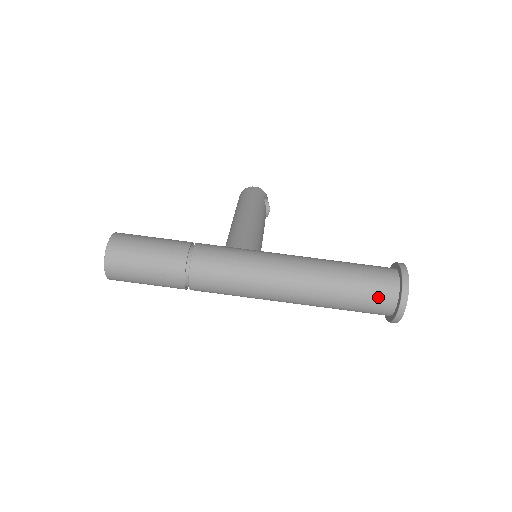
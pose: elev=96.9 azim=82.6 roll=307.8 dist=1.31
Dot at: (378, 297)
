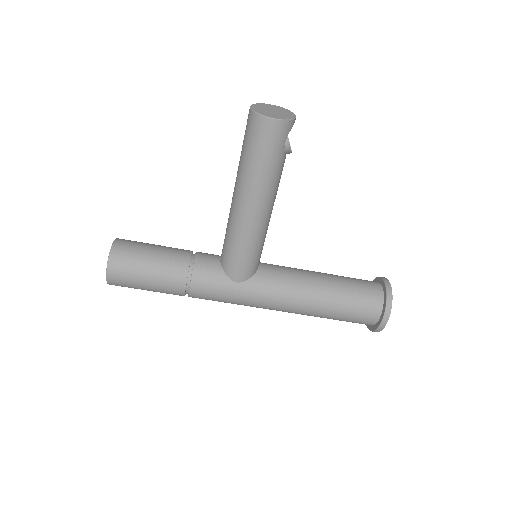
Dot at: occluded
